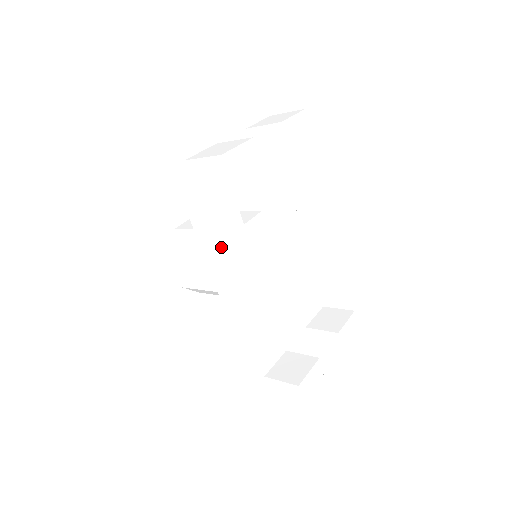
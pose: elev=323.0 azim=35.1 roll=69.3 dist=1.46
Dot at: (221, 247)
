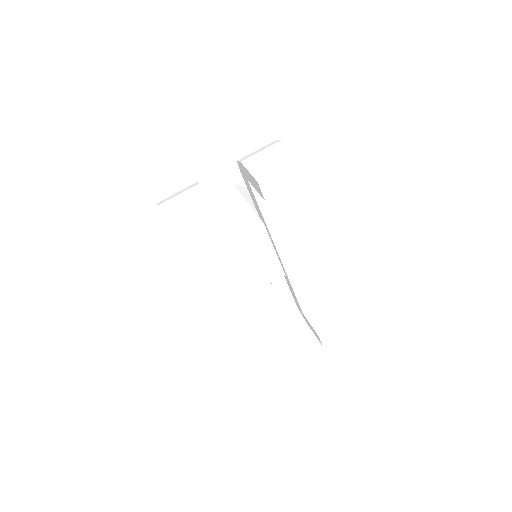
Dot at: (200, 265)
